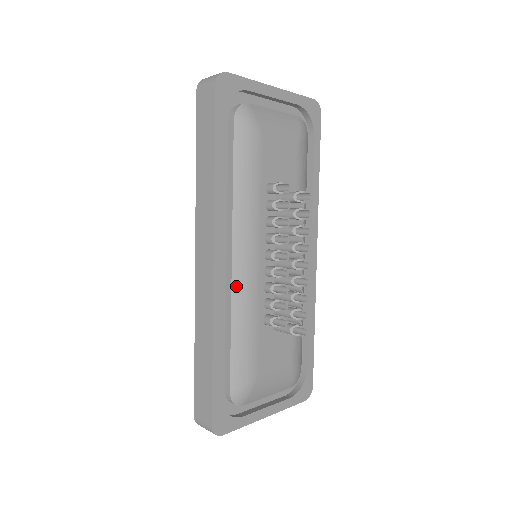
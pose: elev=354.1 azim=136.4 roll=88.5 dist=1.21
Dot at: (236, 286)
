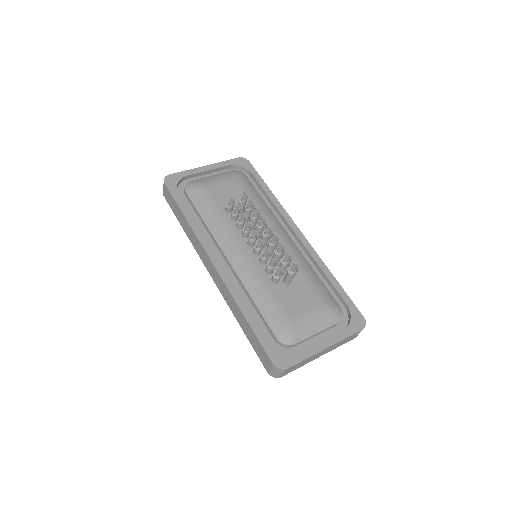
Dot at: (238, 271)
